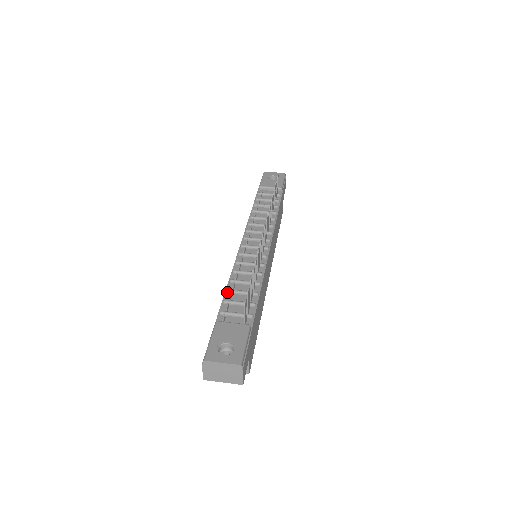
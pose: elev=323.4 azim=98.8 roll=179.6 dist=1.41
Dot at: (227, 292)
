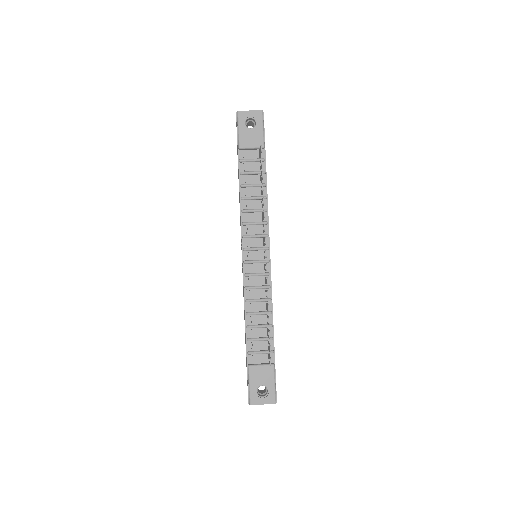
Dot at: (247, 328)
